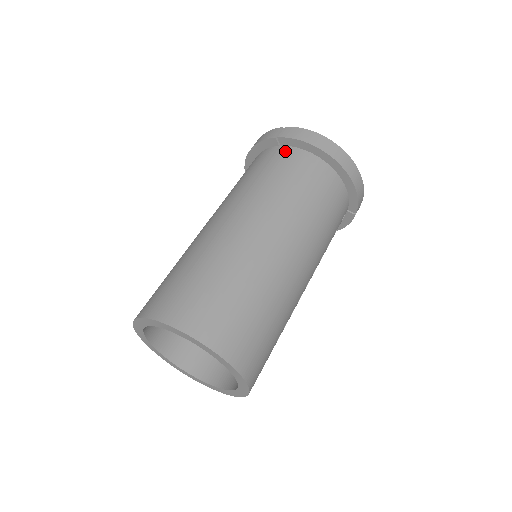
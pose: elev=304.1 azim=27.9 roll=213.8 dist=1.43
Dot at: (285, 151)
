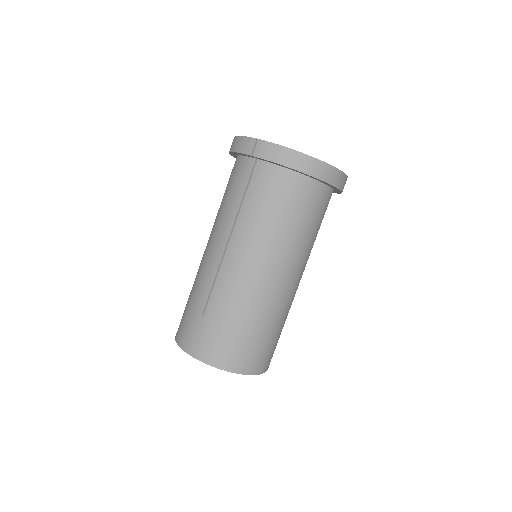
Dot at: (262, 169)
